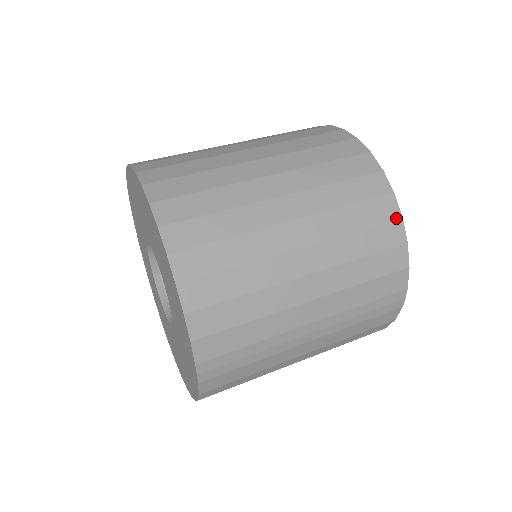
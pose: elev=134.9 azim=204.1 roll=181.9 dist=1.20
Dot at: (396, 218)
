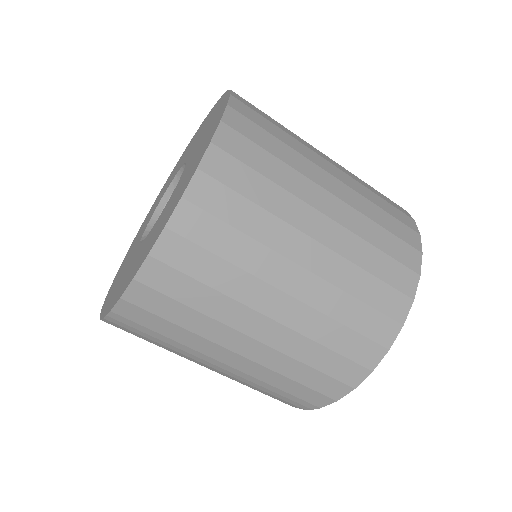
Dot at: (368, 367)
